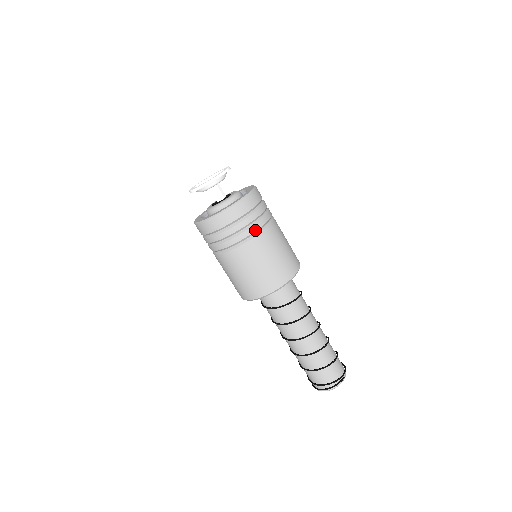
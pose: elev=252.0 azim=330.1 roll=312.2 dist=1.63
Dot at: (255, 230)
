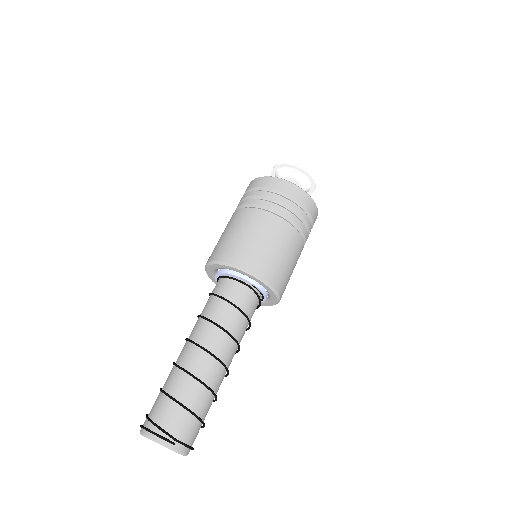
Dot at: (277, 210)
